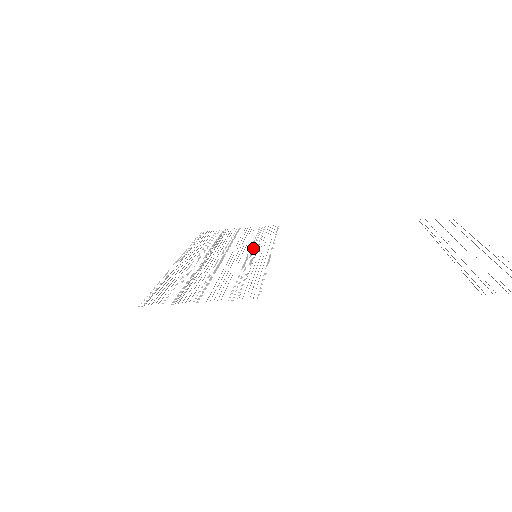
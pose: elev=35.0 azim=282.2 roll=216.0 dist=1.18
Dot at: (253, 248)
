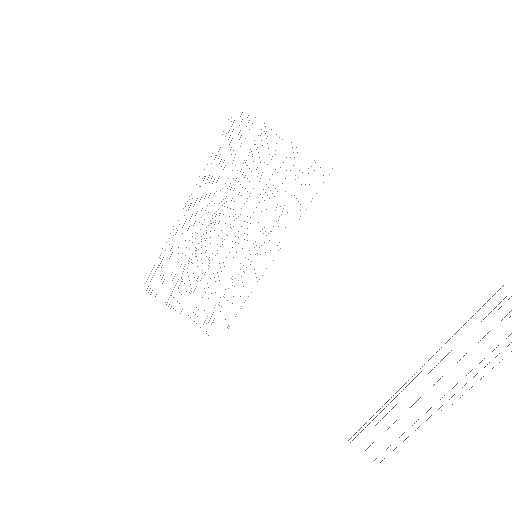
Dot at: (240, 269)
